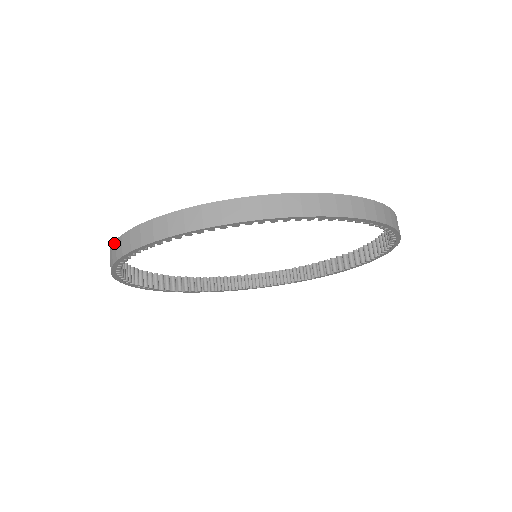
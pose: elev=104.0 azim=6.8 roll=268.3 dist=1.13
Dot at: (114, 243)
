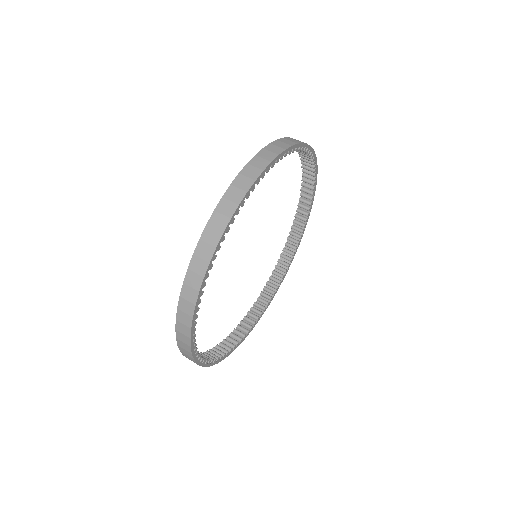
Dot at: (245, 167)
